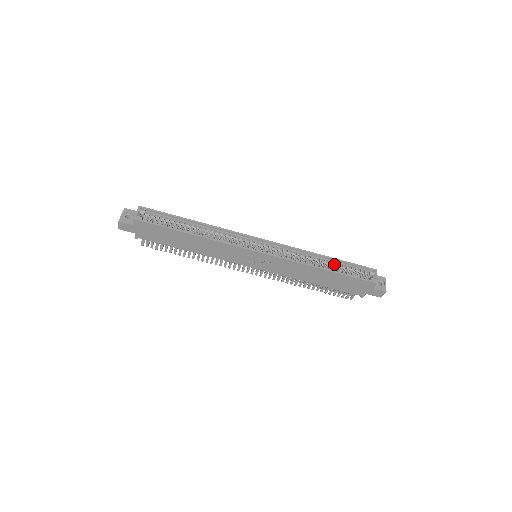
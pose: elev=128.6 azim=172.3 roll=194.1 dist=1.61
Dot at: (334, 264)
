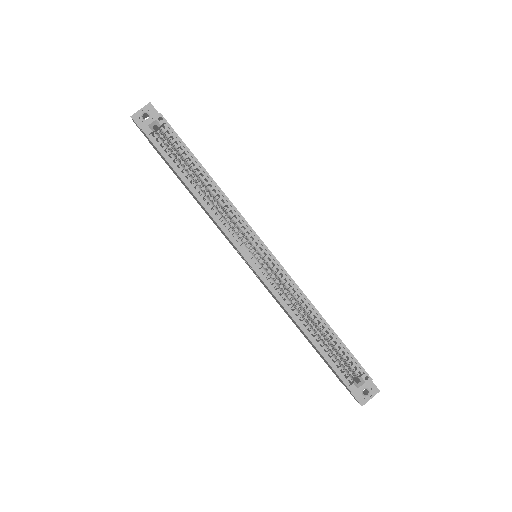
Dot at: (327, 336)
